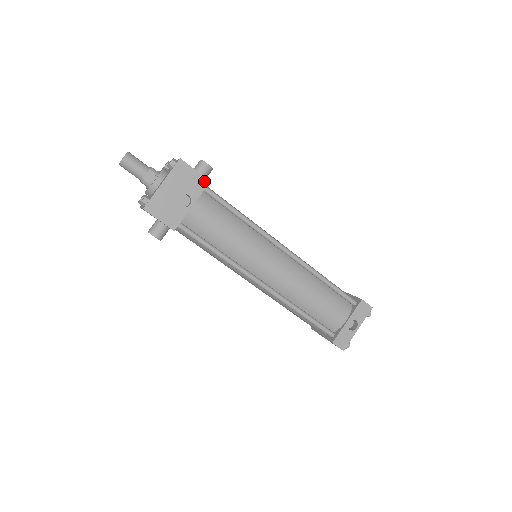
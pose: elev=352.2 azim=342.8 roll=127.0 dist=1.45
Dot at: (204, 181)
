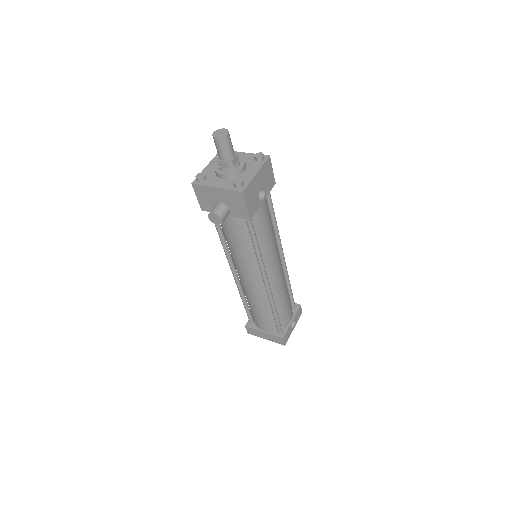
Dot at: (273, 182)
